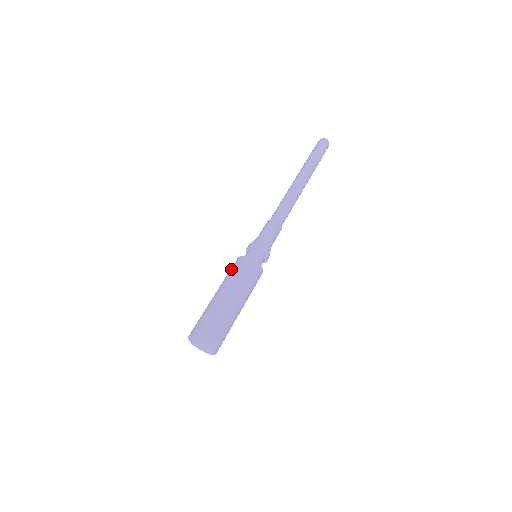
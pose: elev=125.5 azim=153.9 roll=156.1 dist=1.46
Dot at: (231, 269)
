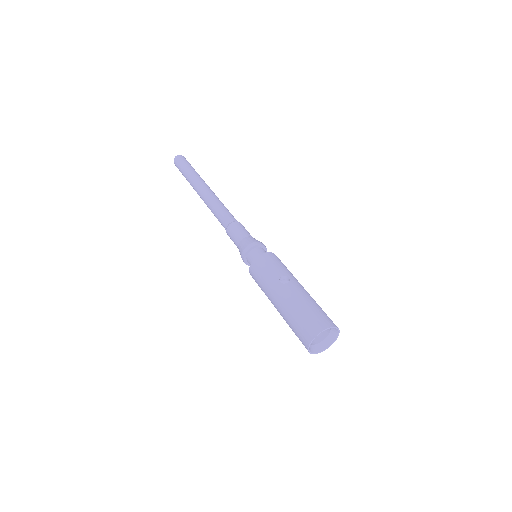
Dot at: (265, 269)
